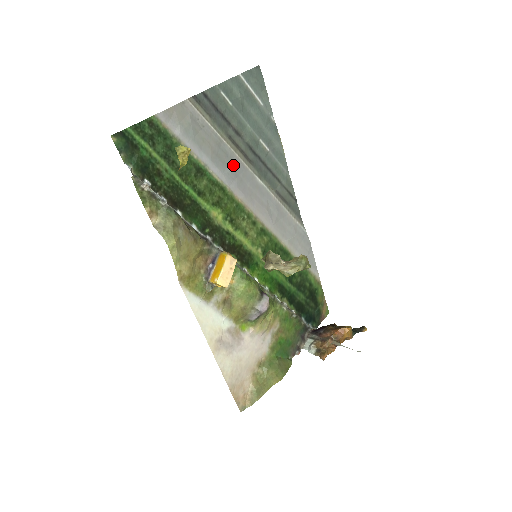
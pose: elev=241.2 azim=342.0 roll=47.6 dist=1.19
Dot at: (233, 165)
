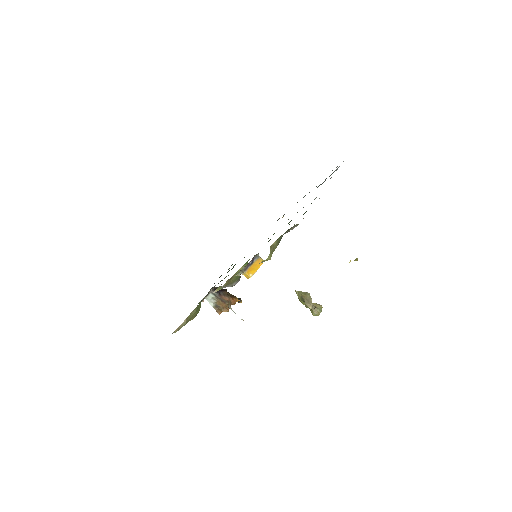
Dot at: occluded
